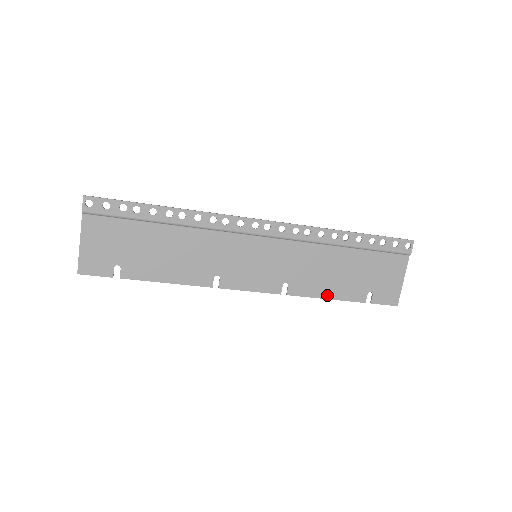
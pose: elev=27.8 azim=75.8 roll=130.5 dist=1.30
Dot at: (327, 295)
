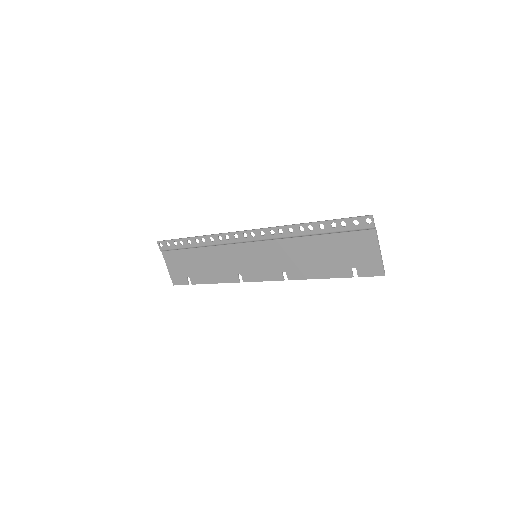
Dot at: (318, 276)
